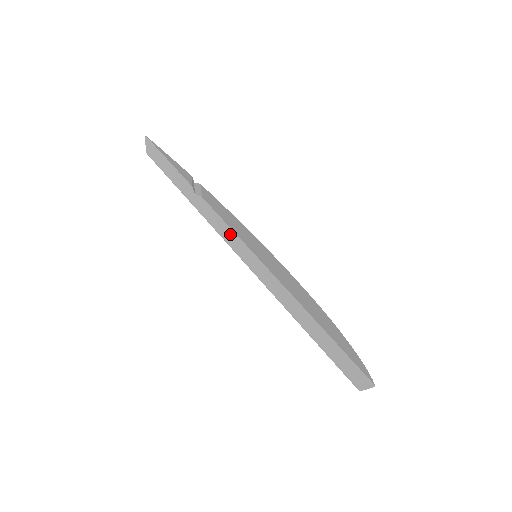
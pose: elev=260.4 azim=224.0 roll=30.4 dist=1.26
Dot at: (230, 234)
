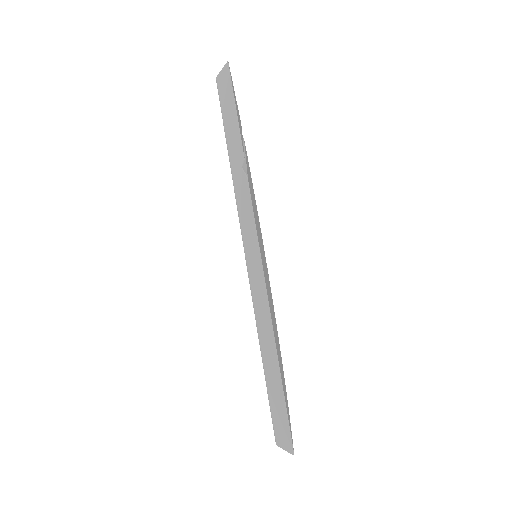
Dot at: (252, 234)
